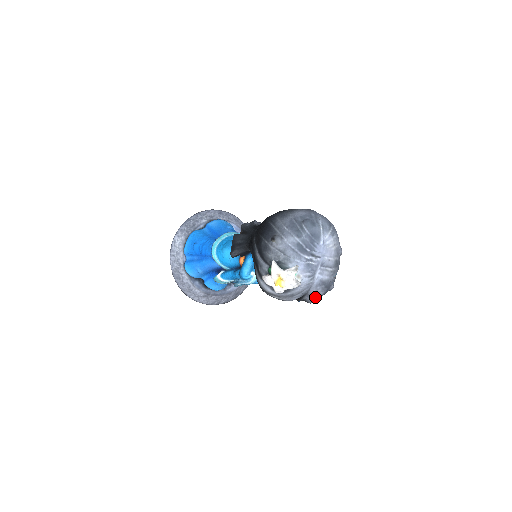
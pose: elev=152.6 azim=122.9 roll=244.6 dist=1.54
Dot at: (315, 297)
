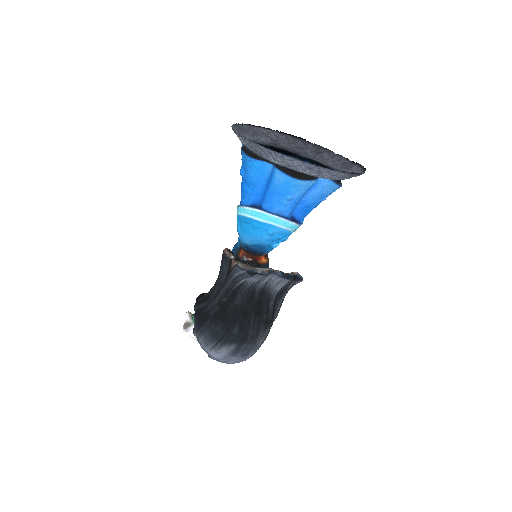
Dot at: occluded
